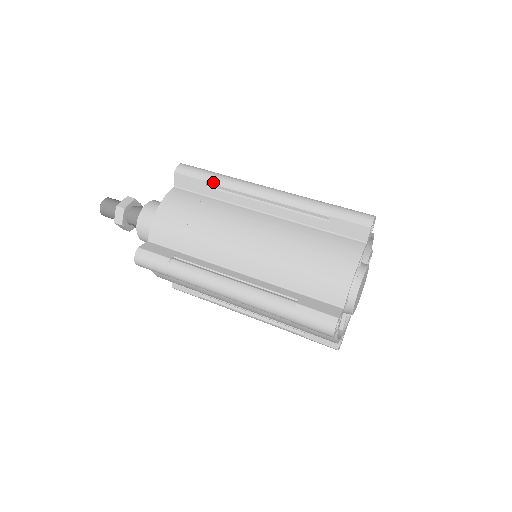
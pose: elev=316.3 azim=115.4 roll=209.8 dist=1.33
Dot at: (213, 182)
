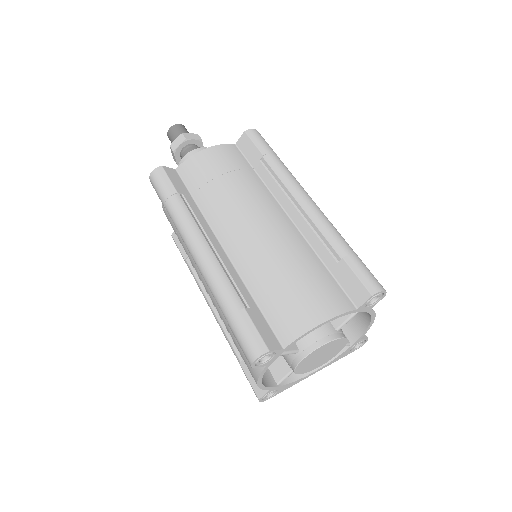
Dot at: (268, 160)
